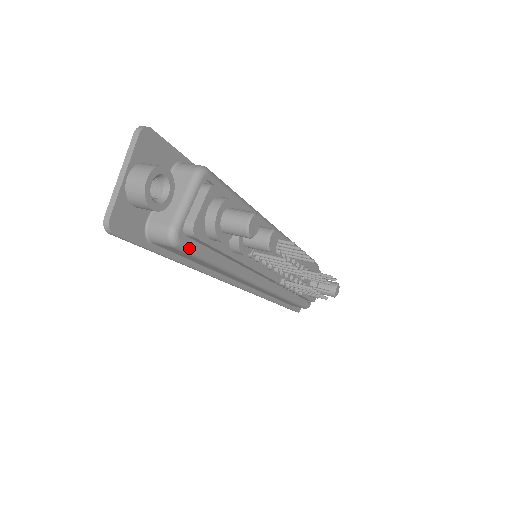
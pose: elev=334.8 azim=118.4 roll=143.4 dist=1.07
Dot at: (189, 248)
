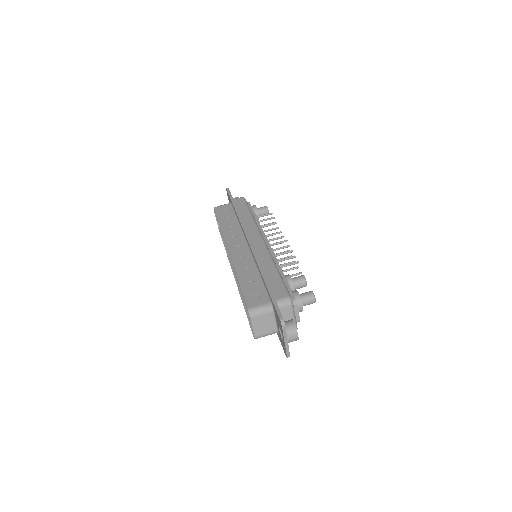
Dot at: occluded
